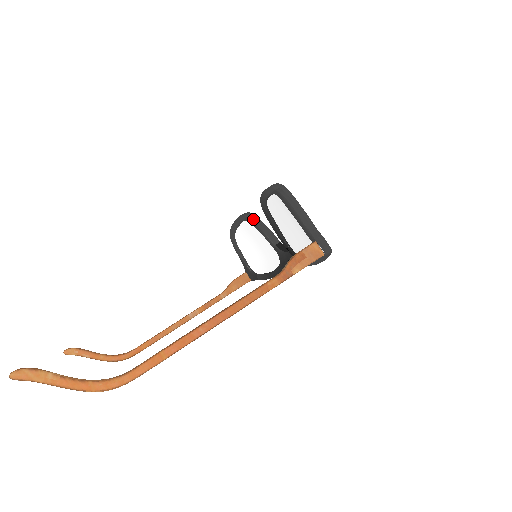
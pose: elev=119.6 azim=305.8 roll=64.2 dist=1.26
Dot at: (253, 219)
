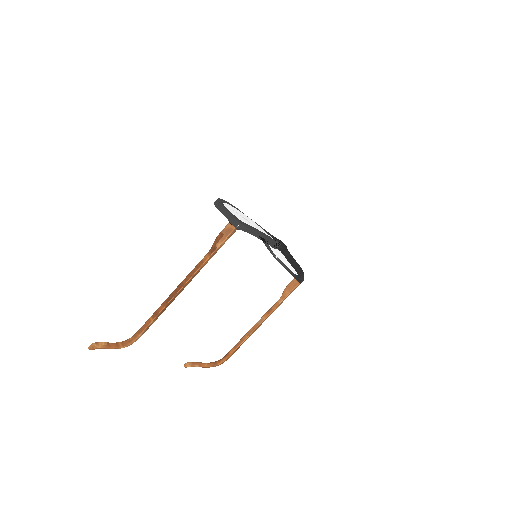
Dot at: occluded
